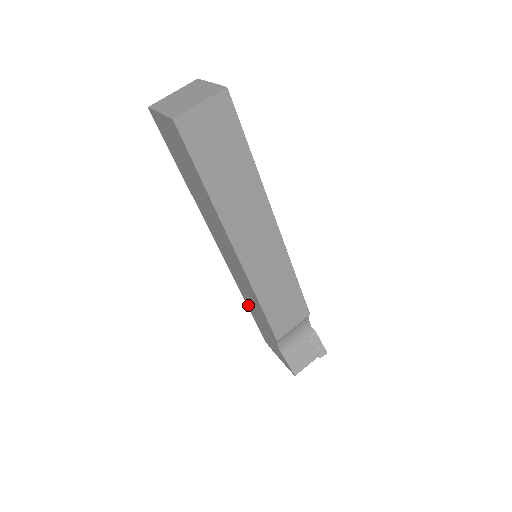
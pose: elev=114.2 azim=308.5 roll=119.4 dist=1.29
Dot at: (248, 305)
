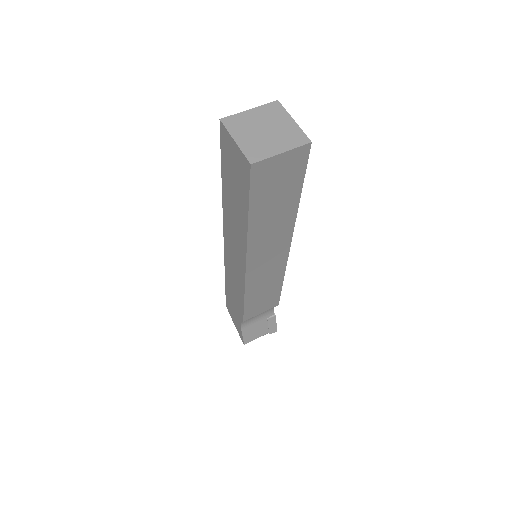
Dot at: (227, 282)
